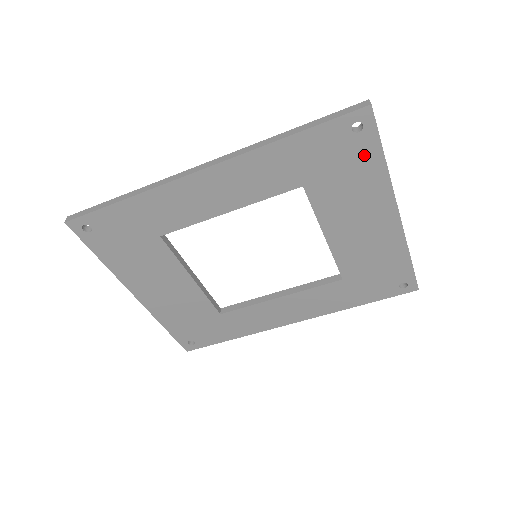
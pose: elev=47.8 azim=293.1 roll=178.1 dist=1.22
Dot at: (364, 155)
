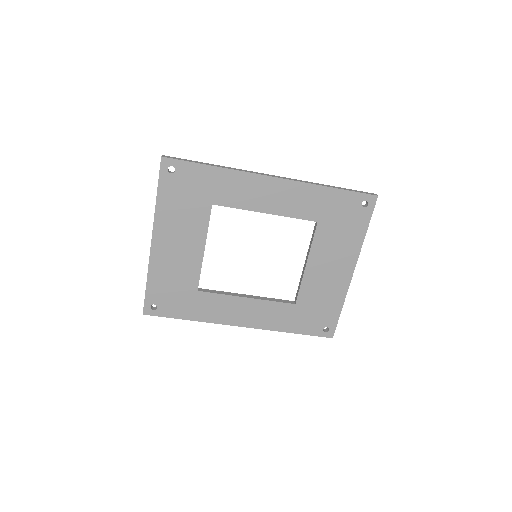
Dot at: (358, 222)
